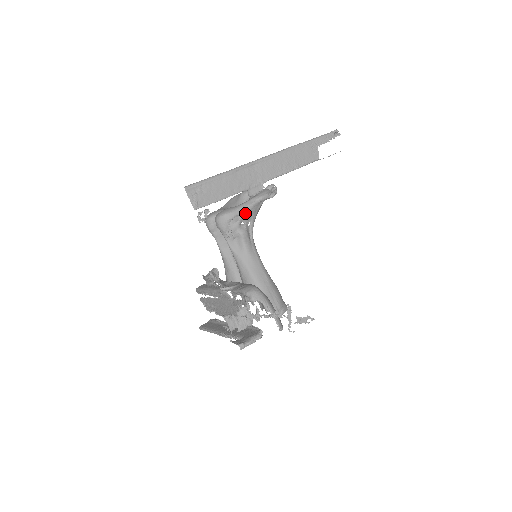
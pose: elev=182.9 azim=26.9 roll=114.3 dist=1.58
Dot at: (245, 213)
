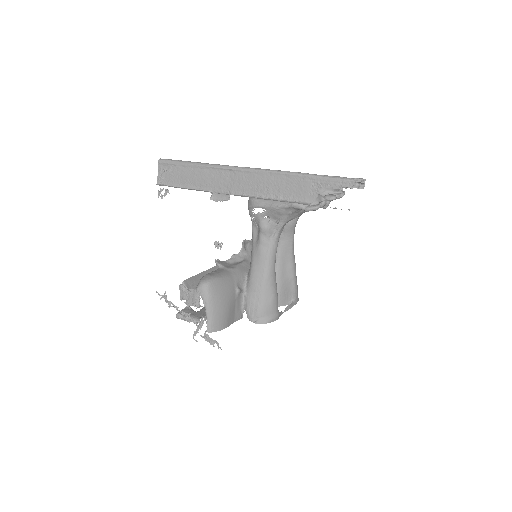
Dot at: (271, 209)
